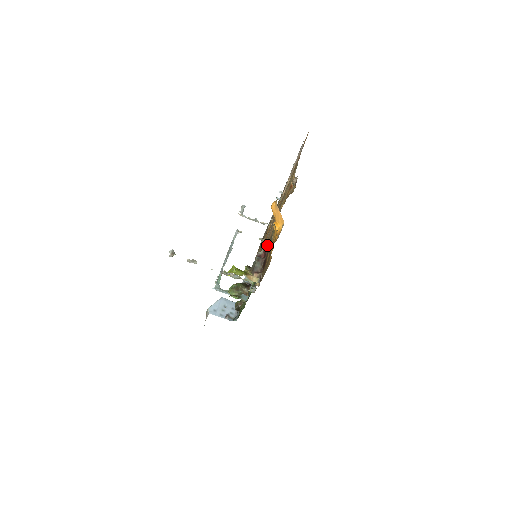
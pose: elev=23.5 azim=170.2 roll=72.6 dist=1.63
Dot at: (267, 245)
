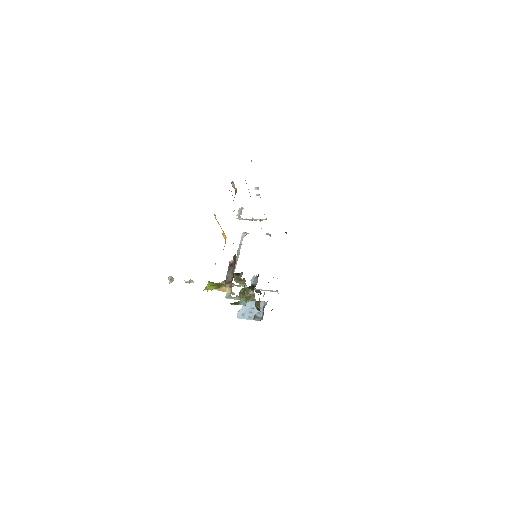
Dot at: occluded
